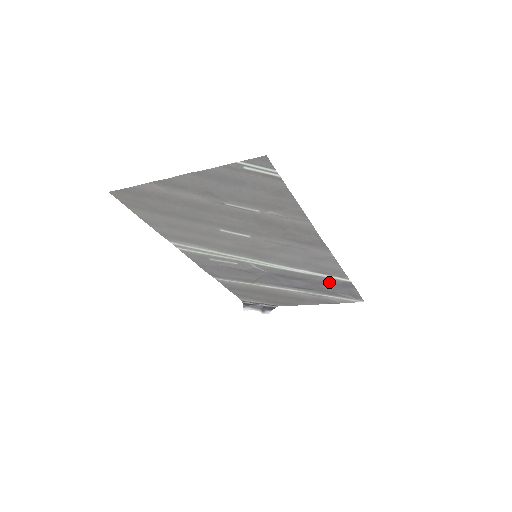
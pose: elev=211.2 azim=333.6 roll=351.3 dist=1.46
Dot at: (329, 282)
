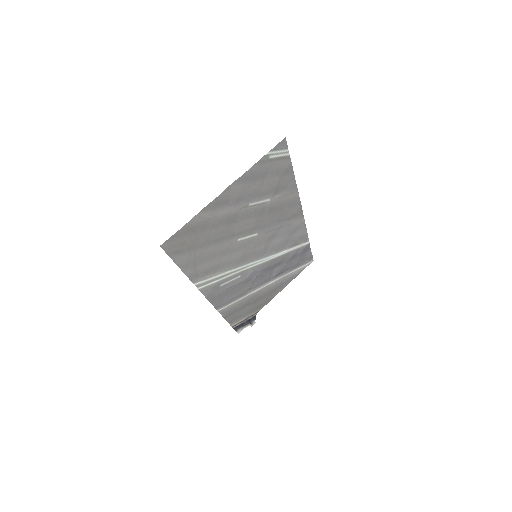
Dot at: (297, 253)
